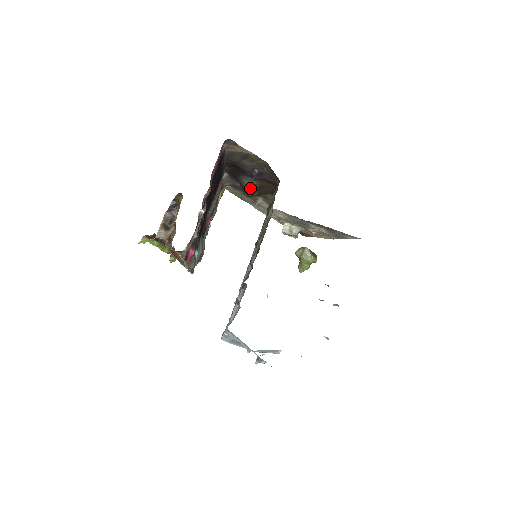
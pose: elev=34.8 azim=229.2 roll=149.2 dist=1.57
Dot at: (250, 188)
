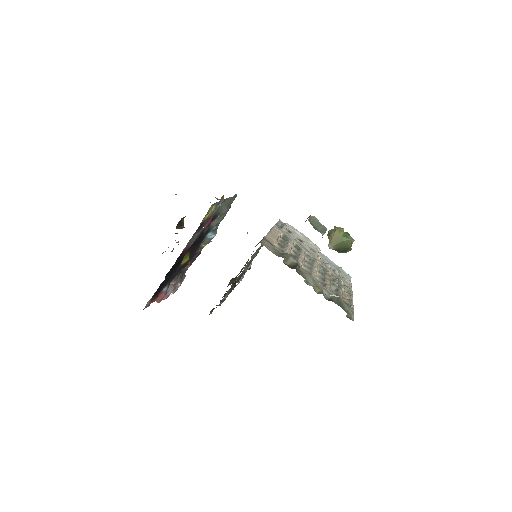
Dot at: occluded
